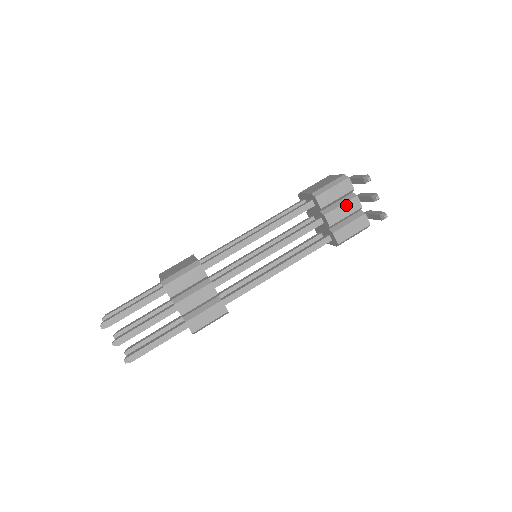
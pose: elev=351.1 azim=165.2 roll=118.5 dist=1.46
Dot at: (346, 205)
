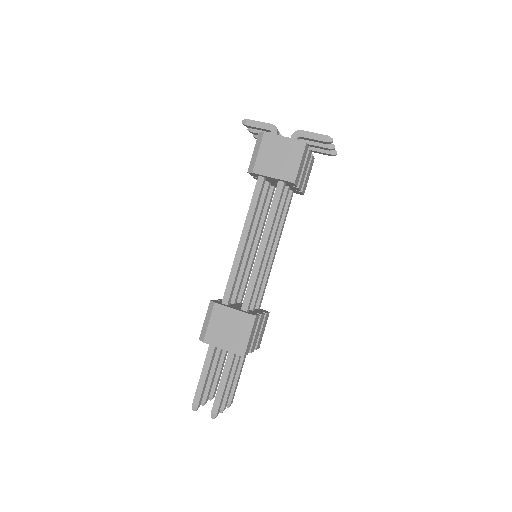
Dot at: (306, 164)
